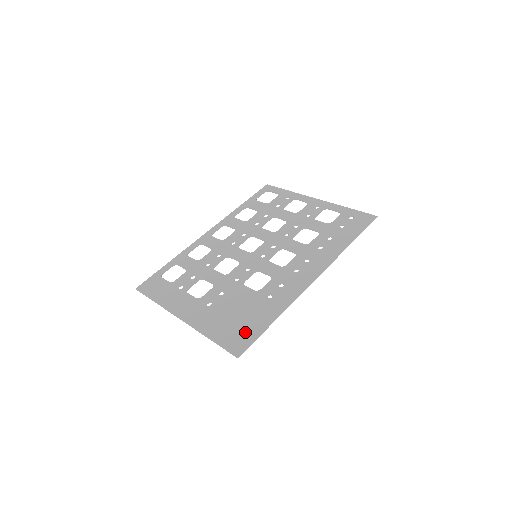
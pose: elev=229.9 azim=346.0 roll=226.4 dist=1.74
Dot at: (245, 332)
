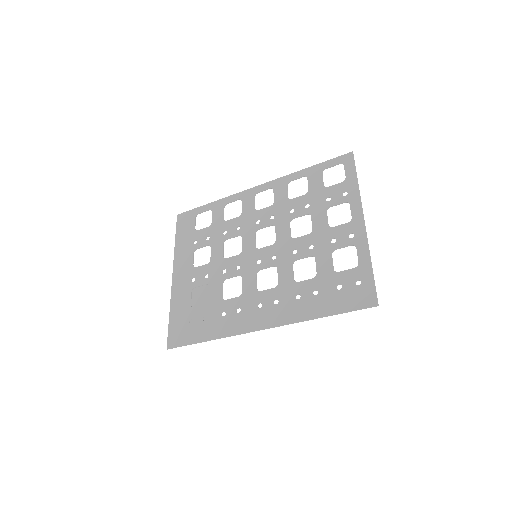
Dot at: (186, 332)
